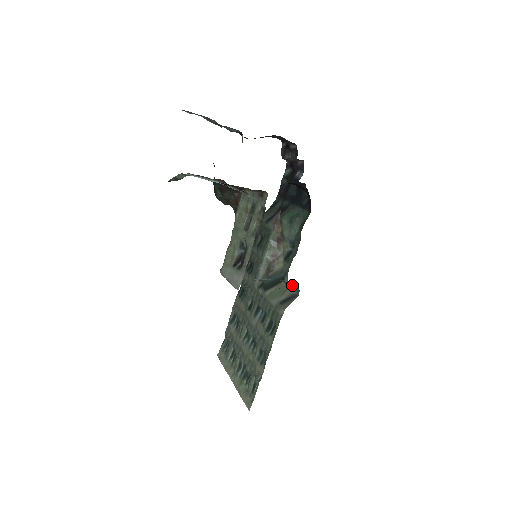
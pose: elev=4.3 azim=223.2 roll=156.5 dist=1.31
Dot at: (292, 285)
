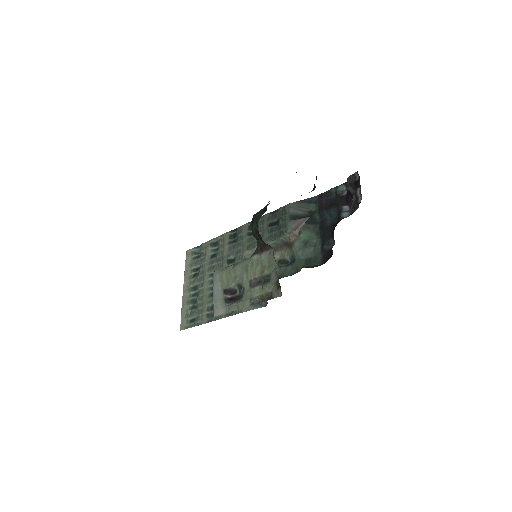
Dot at: occluded
